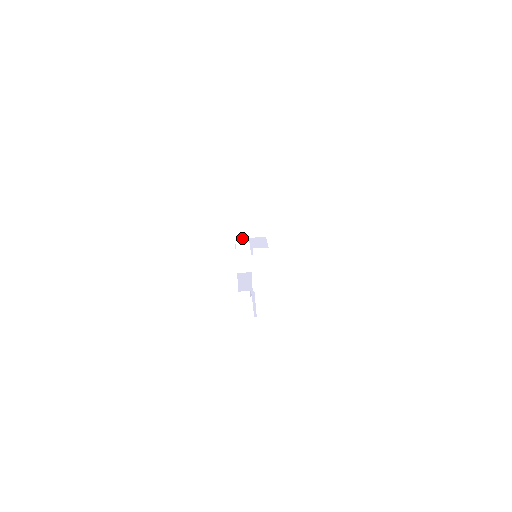
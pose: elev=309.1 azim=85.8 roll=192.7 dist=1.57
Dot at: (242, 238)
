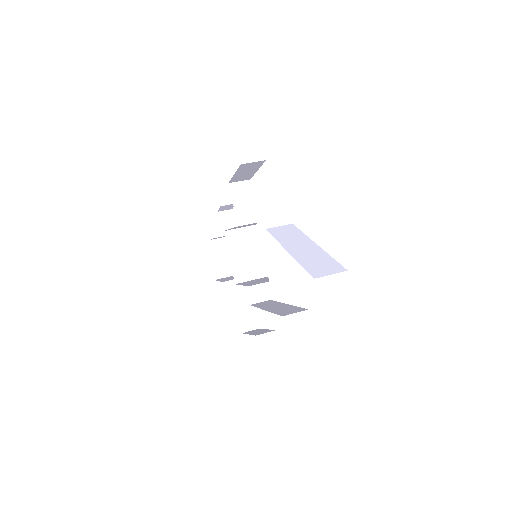
Dot at: (233, 229)
